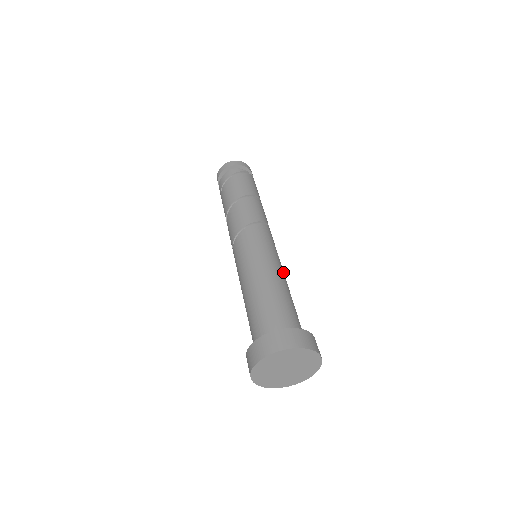
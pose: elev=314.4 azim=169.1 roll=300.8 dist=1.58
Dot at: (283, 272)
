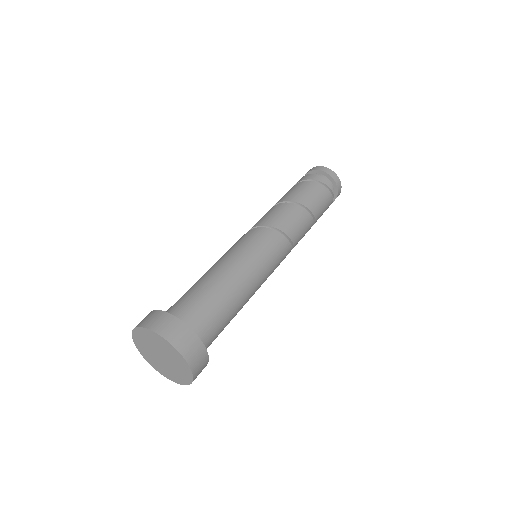
Dot at: (254, 293)
